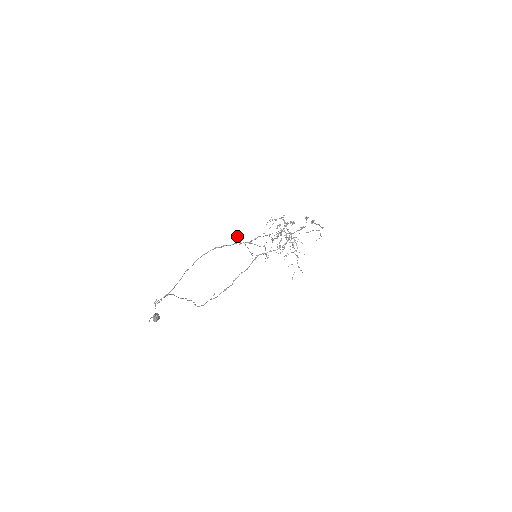
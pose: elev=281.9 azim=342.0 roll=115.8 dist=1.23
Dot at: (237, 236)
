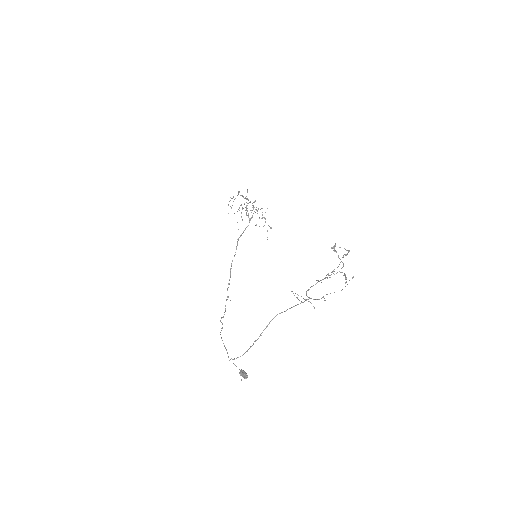
Dot at: occluded
